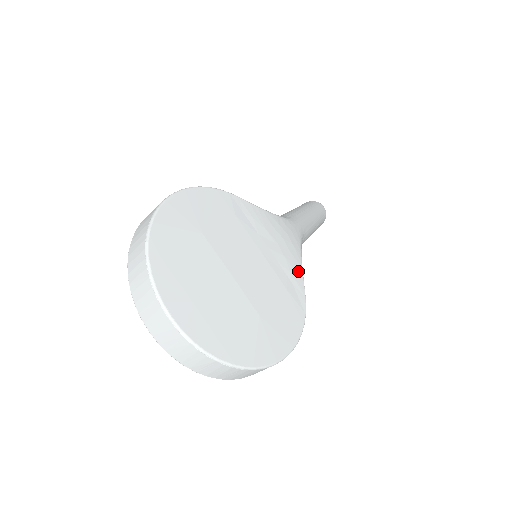
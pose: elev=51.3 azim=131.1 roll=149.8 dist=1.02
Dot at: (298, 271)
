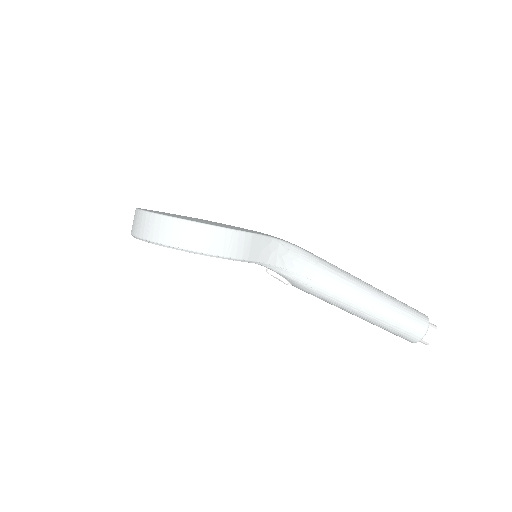
Dot at: (268, 235)
